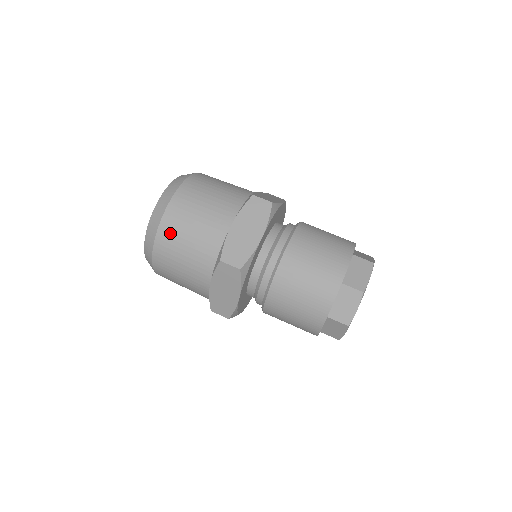
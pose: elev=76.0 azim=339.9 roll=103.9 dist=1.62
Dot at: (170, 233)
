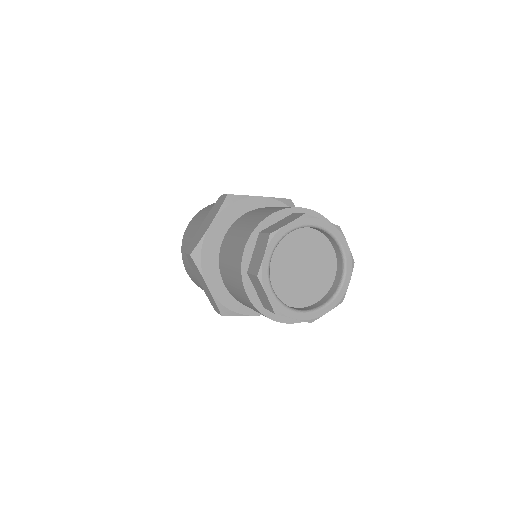
Dot at: occluded
